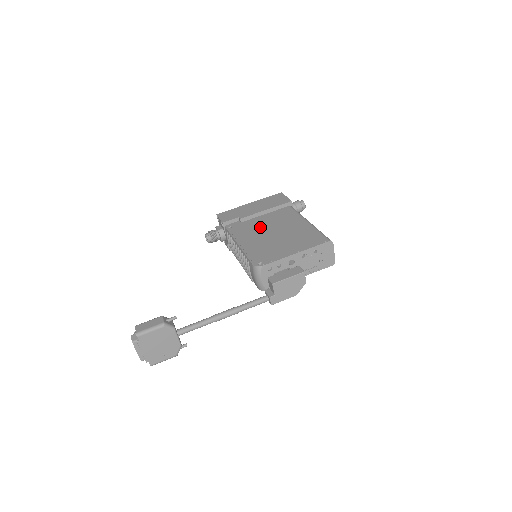
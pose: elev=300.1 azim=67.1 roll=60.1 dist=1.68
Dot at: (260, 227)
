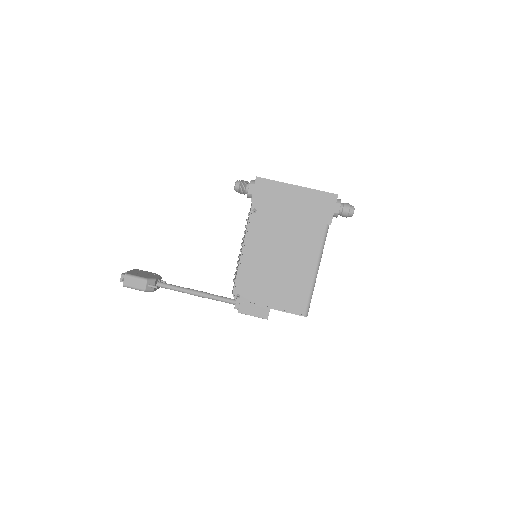
Dot at: (276, 239)
